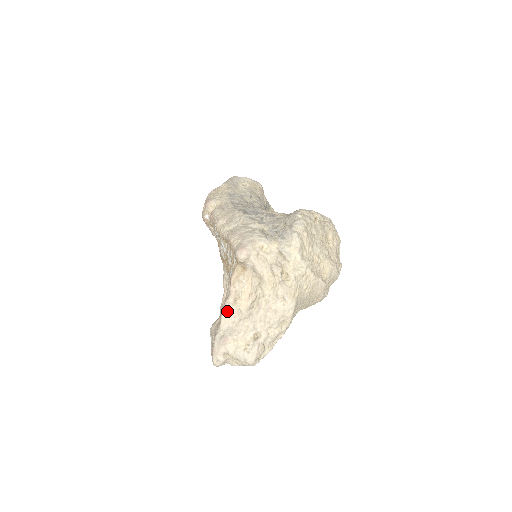
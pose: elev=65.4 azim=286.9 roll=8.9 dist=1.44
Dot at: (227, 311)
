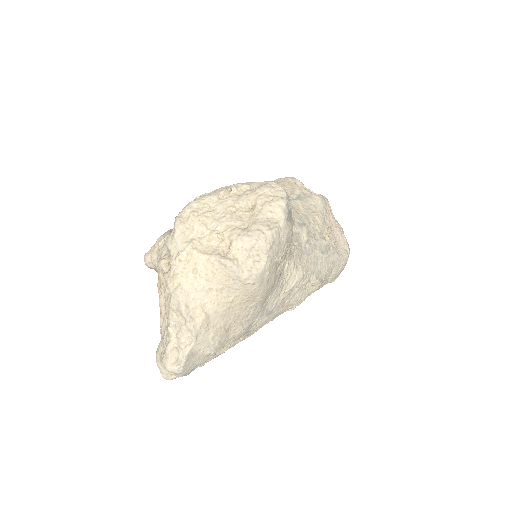
Dot at: (161, 320)
